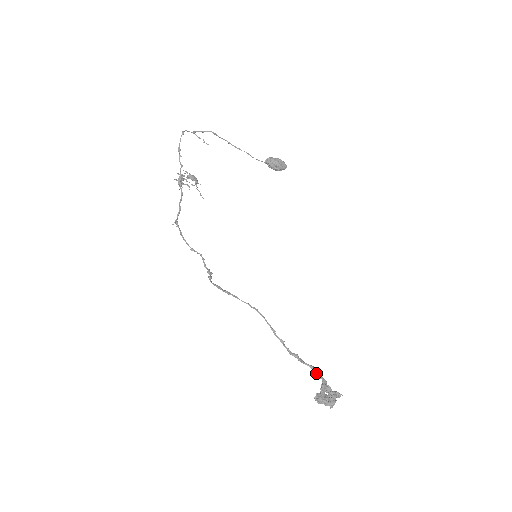
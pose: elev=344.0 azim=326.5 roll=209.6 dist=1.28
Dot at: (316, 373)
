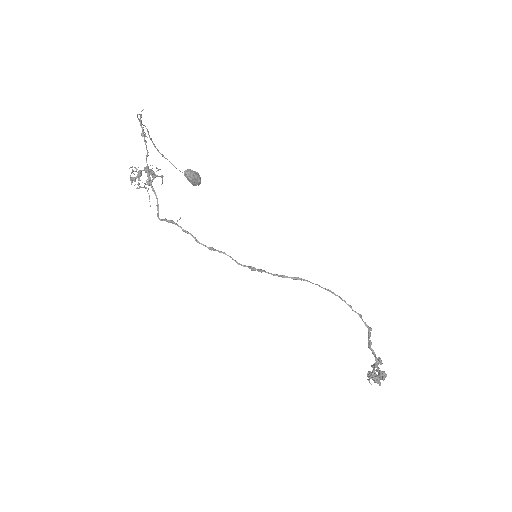
Dot at: (371, 349)
